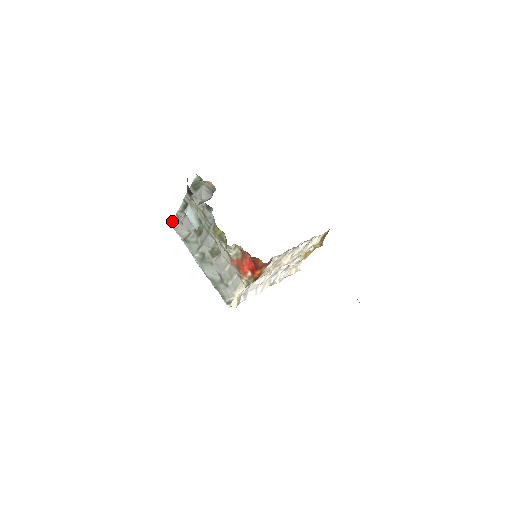
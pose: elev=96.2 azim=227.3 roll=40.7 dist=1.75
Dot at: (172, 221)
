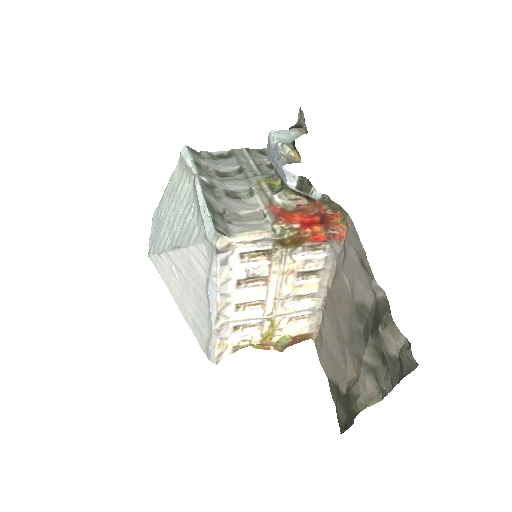
Dot at: (191, 148)
